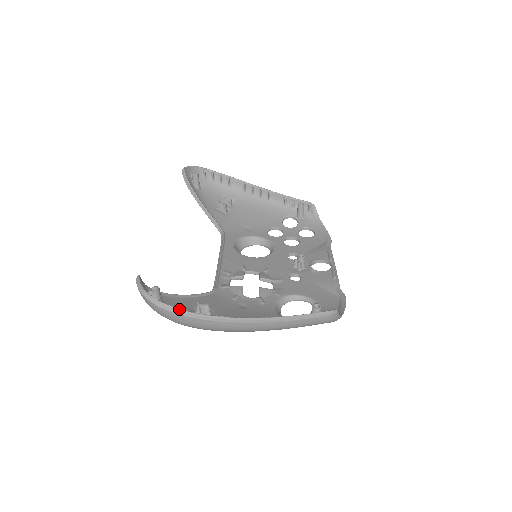
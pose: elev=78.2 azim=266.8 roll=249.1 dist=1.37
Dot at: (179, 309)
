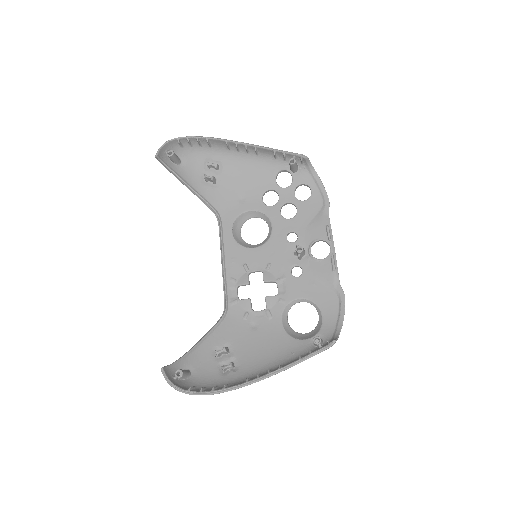
Dot at: (204, 393)
